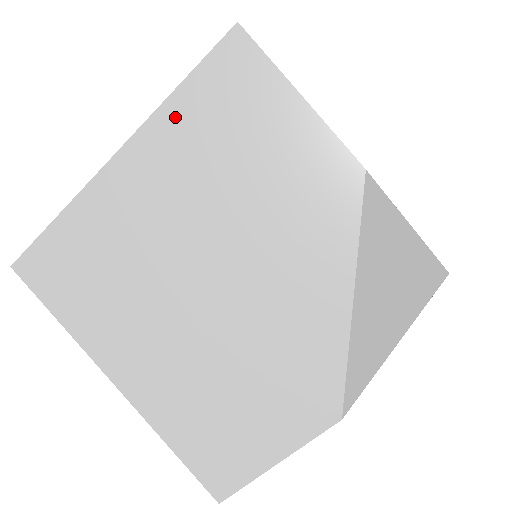
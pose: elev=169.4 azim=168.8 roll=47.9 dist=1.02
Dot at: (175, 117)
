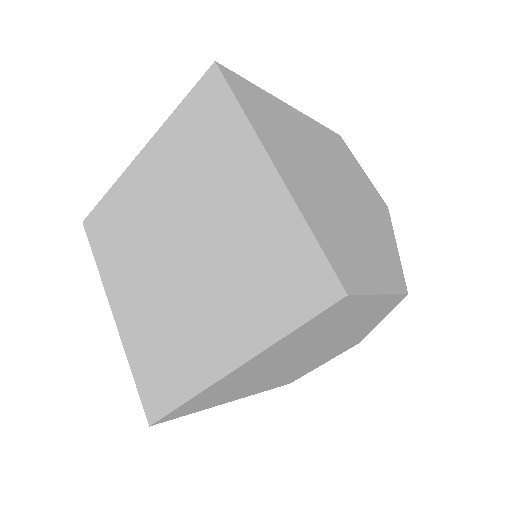
Dot at: (319, 127)
